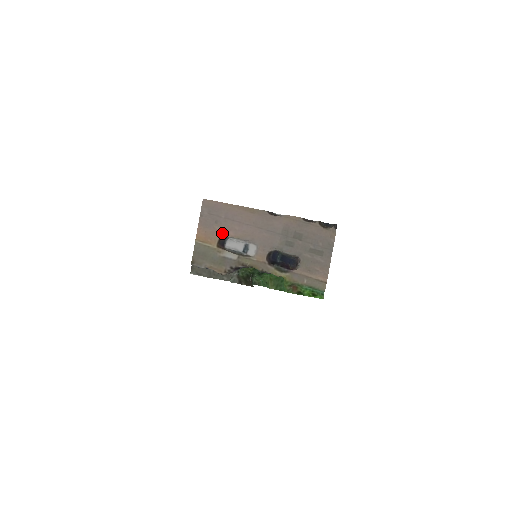
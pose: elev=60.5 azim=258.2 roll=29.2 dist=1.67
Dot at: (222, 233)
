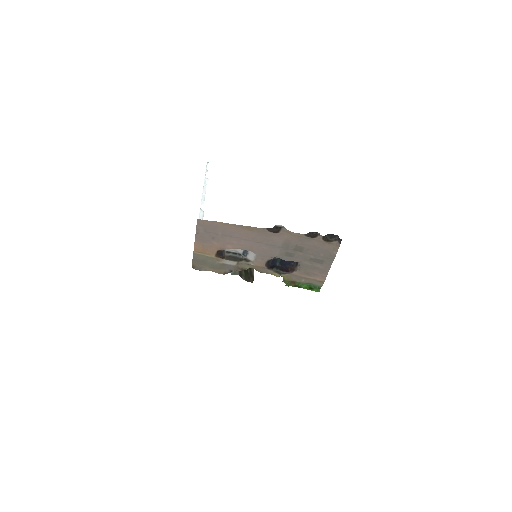
Dot at: (220, 247)
